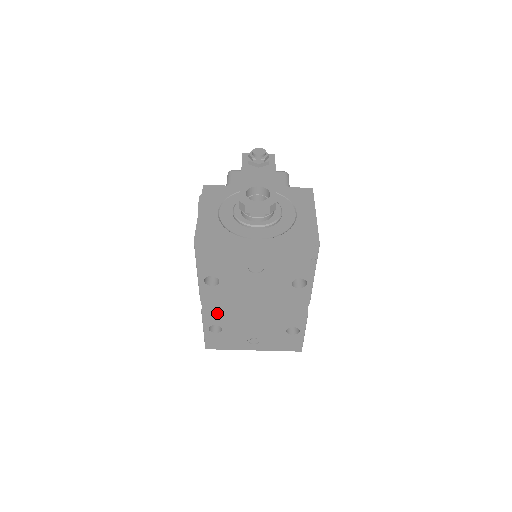
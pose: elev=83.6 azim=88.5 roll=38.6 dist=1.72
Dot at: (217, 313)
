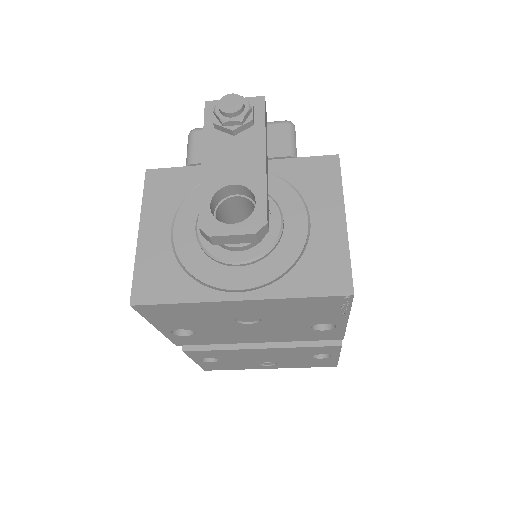
Dot at: (206, 351)
